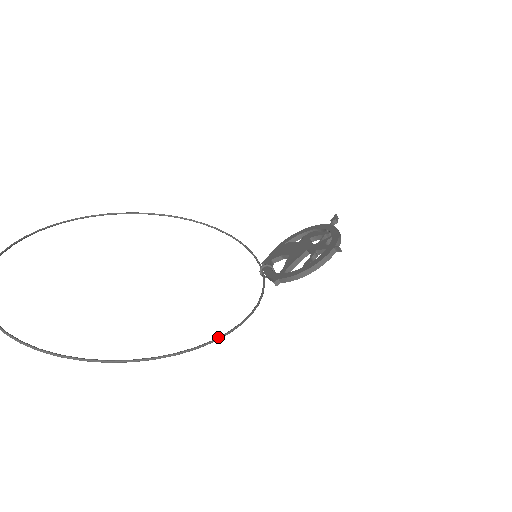
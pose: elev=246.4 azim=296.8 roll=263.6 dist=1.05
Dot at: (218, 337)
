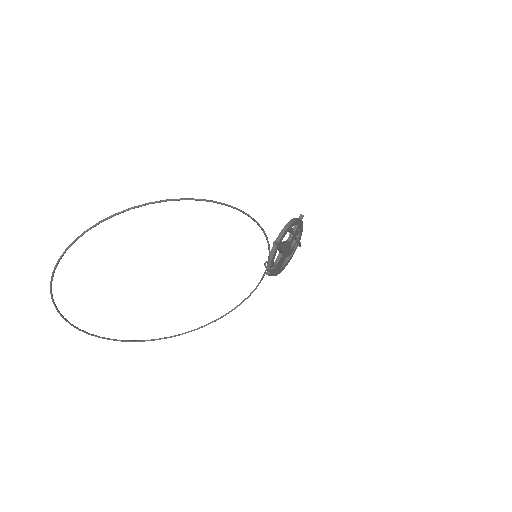
Dot at: (241, 211)
